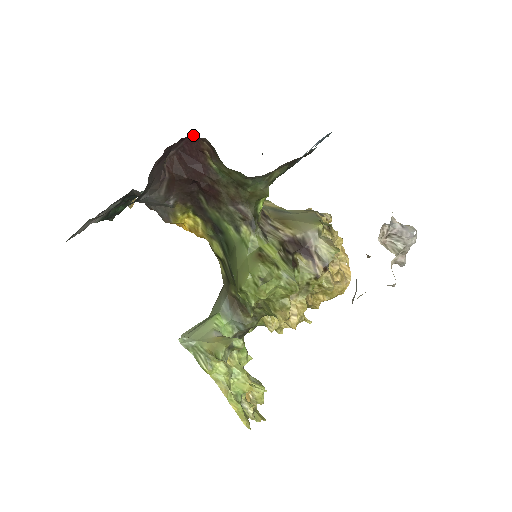
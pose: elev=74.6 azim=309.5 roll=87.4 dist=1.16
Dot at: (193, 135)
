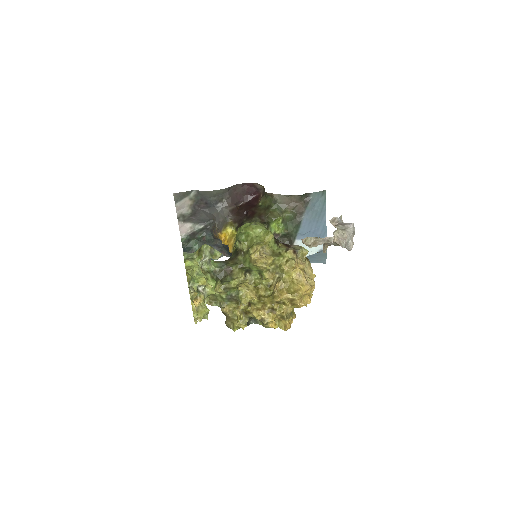
Dot at: (258, 195)
